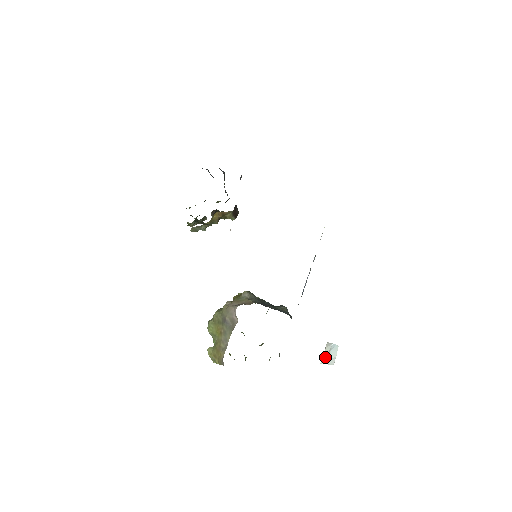
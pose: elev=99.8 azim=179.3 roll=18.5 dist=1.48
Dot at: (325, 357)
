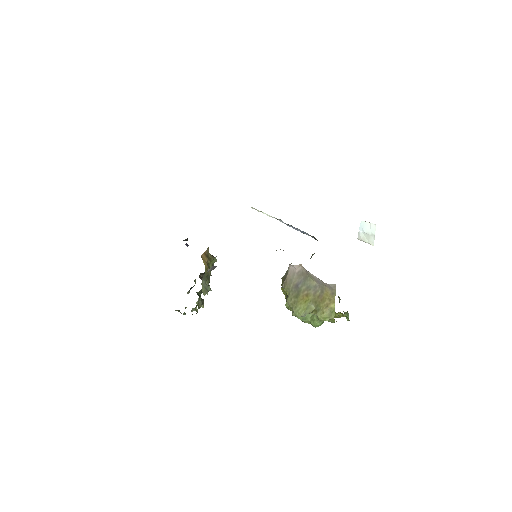
Dot at: (369, 240)
